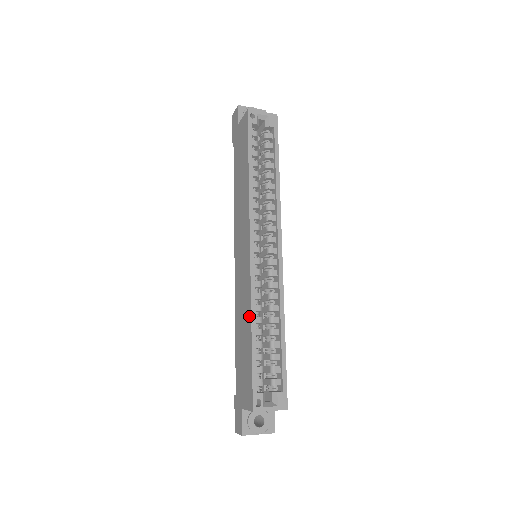
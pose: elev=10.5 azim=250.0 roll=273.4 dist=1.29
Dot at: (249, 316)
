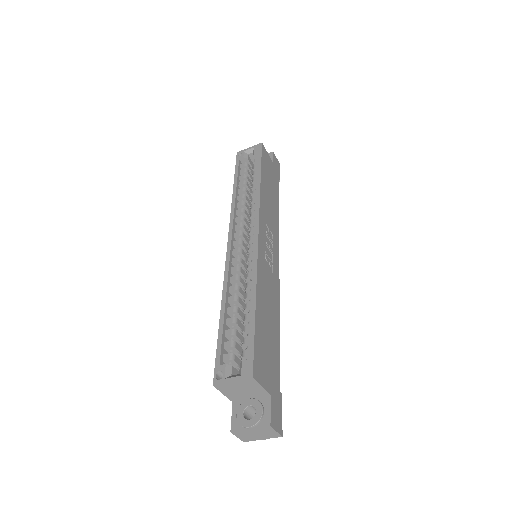
Dot at: occluded
